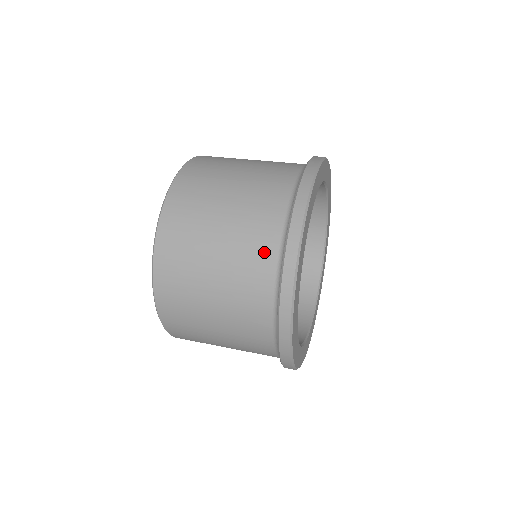
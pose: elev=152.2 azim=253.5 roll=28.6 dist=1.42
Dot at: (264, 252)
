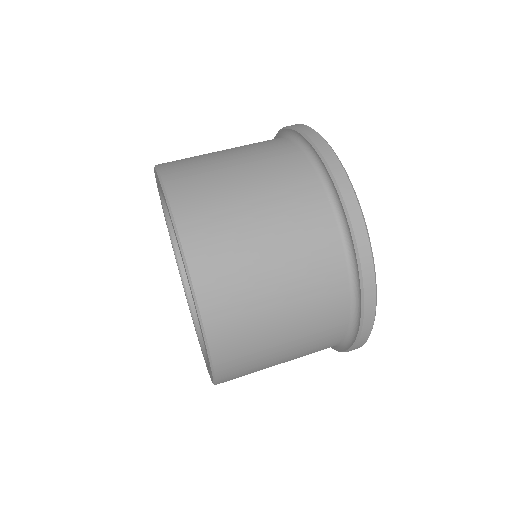
Dot at: occluded
